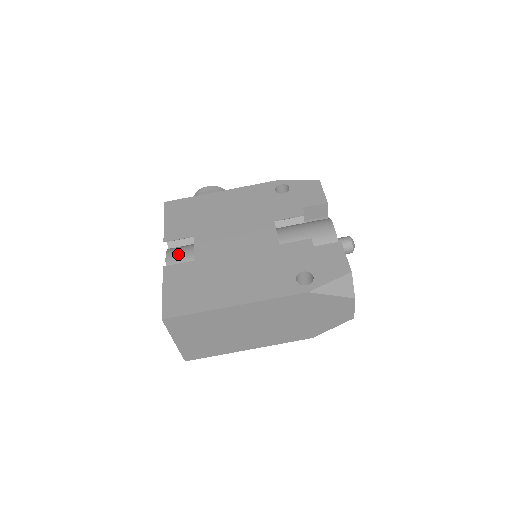
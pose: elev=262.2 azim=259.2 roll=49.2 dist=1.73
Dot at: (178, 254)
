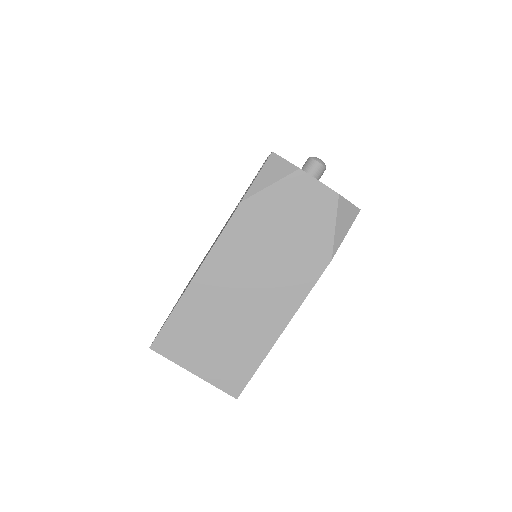
Dot at: occluded
